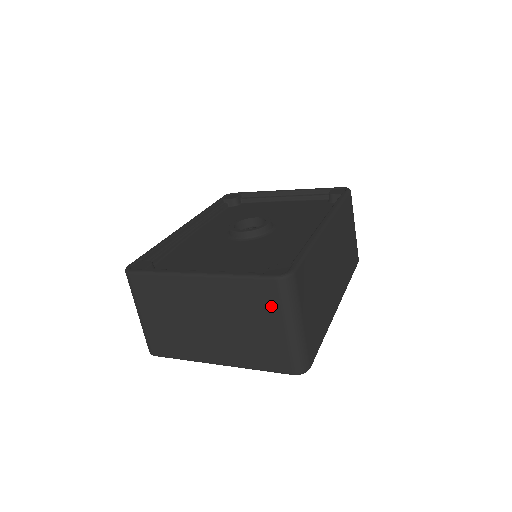
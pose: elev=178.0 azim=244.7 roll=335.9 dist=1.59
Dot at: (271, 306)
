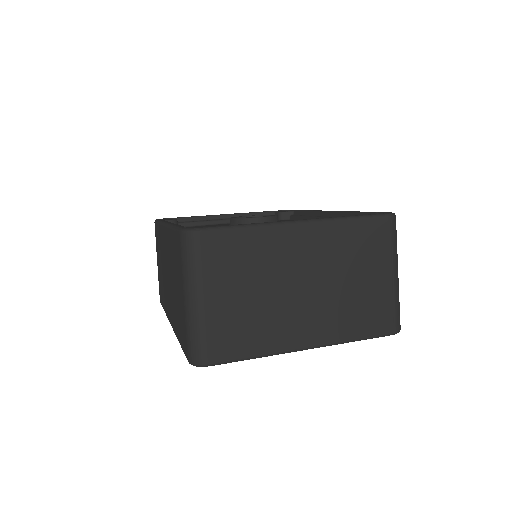
Dot at: (381, 249)
